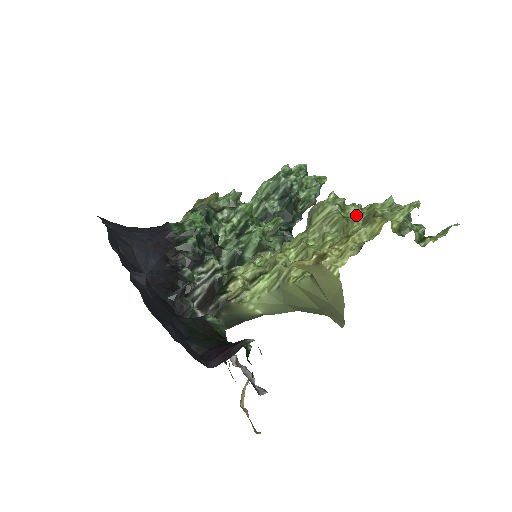
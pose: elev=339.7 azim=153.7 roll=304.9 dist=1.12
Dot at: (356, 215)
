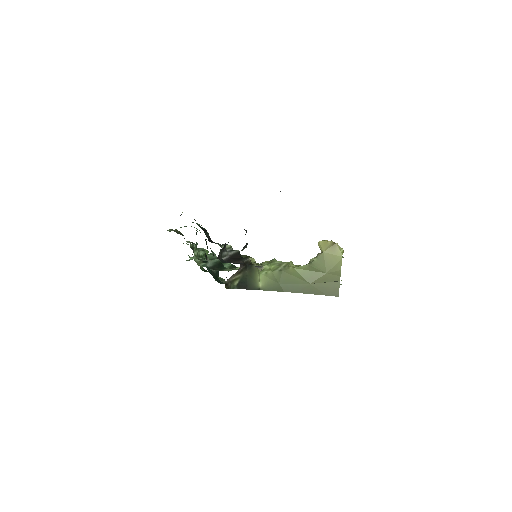
Dot at: occluded
